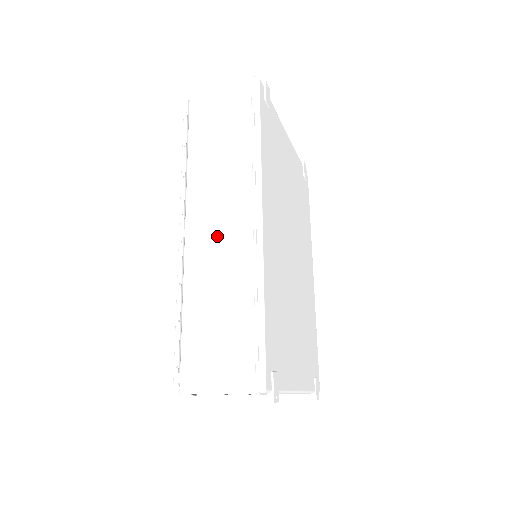
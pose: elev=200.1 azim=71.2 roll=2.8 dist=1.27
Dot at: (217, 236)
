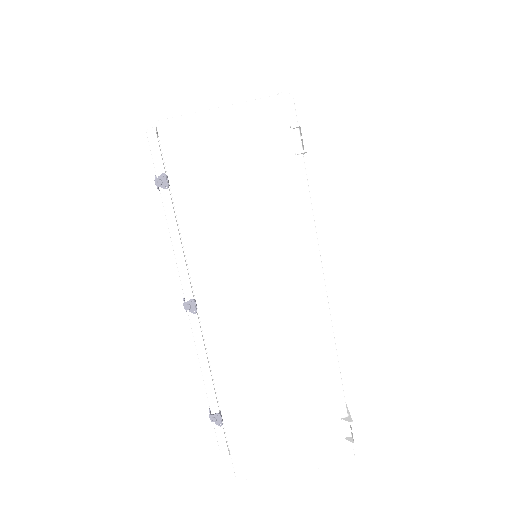
Dot at: occluded
